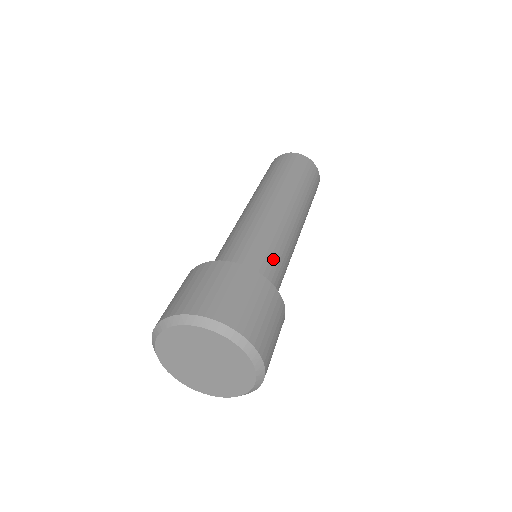
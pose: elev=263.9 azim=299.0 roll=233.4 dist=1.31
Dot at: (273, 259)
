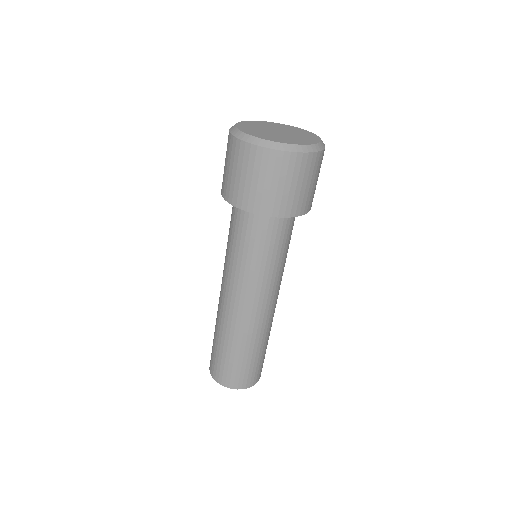
Dot at: occluded
